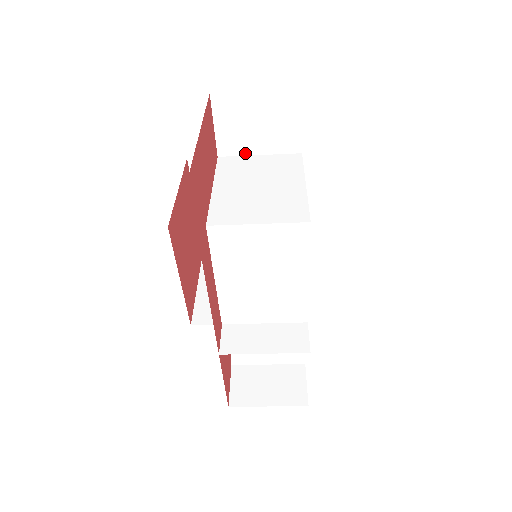
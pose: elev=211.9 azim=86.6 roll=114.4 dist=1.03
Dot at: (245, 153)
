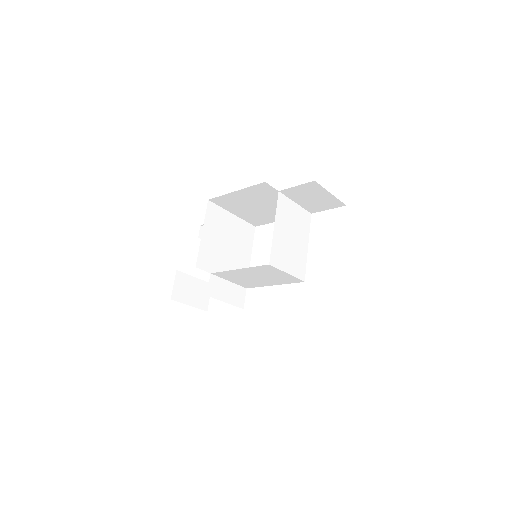
Dot at: (291, 198)
